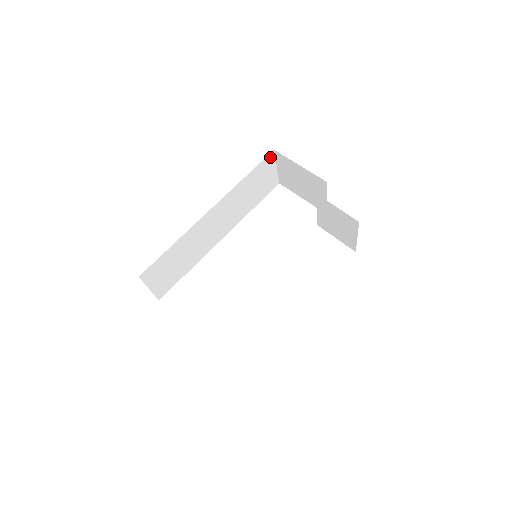
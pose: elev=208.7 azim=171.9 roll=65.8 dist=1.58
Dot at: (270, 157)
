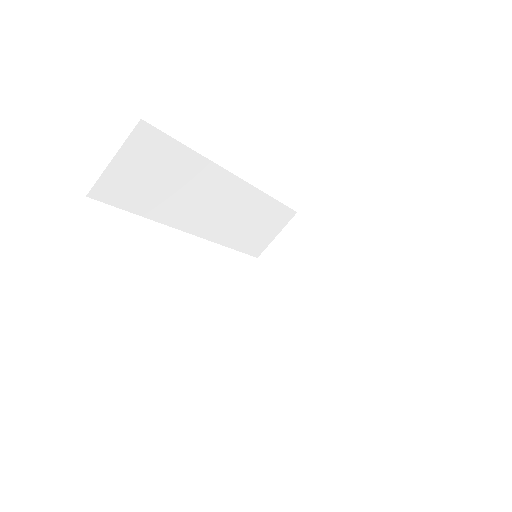
Dot at: (289, 214)
